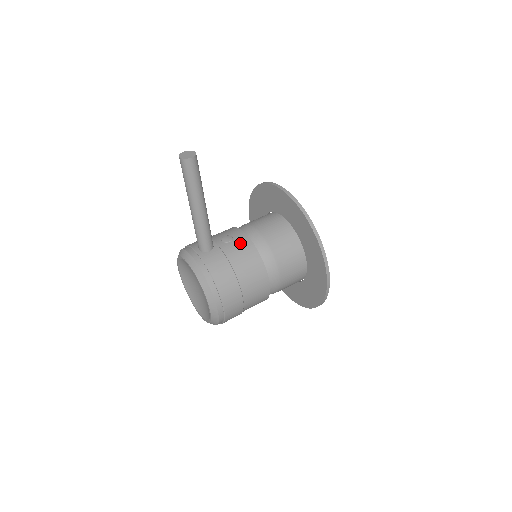
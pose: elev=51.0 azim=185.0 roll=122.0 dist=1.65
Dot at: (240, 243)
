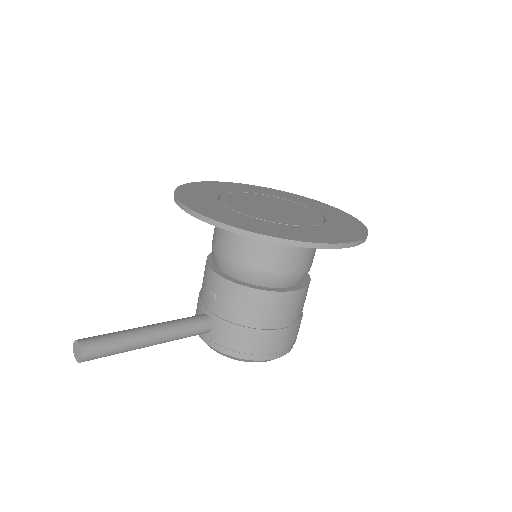
Dot at: (224, 294)
